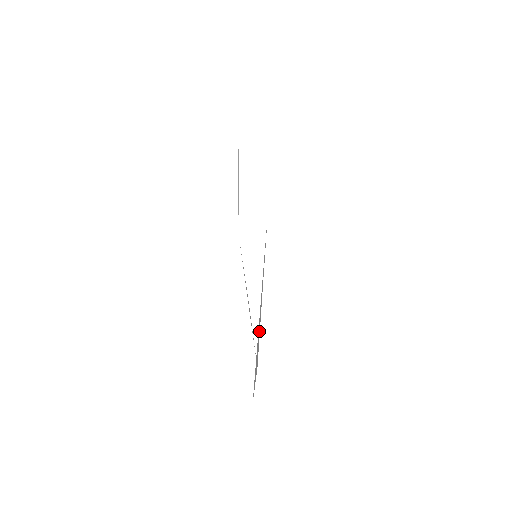
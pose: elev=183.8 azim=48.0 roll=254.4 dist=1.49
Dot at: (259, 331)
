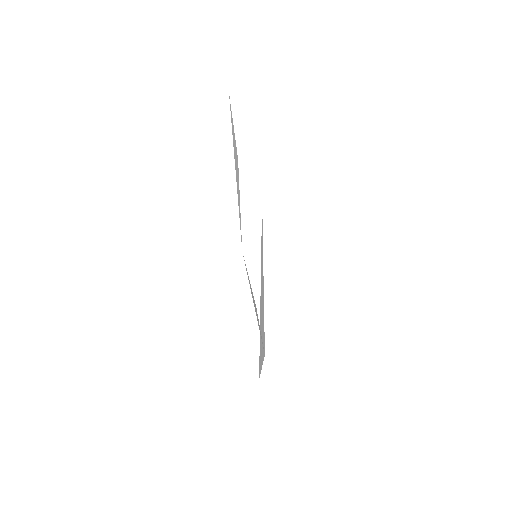
Dot at: (263, 324)
